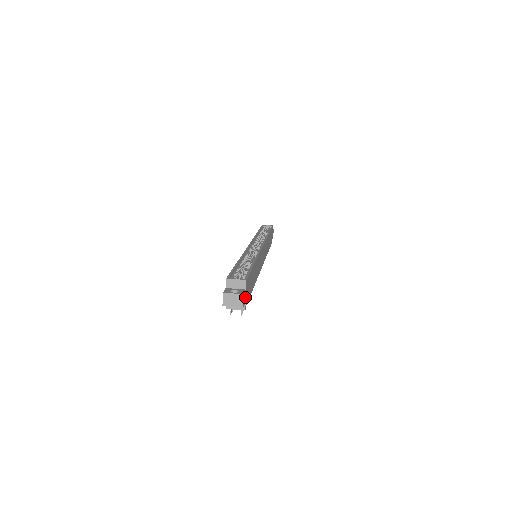
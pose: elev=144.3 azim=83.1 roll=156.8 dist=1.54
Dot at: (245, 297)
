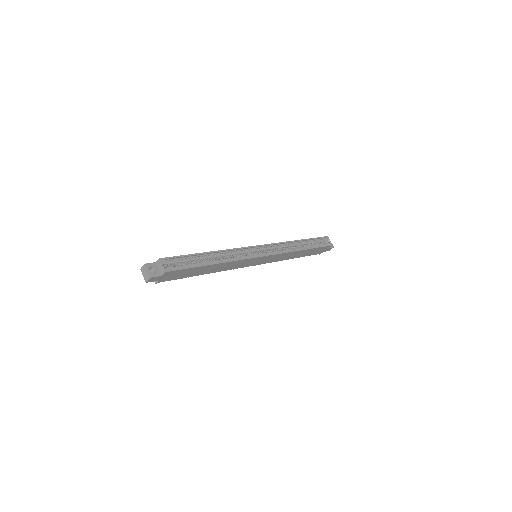
Dot at: (158, 279)
